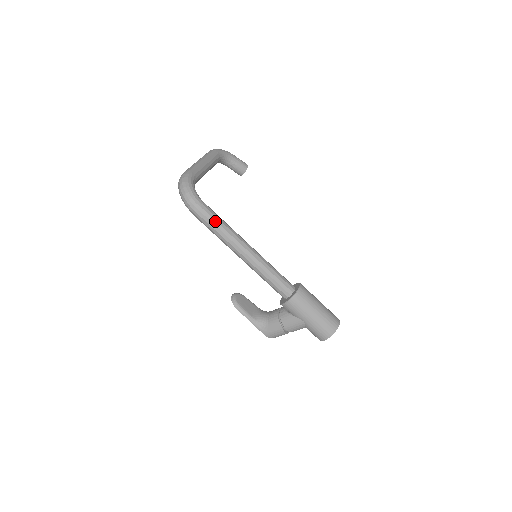
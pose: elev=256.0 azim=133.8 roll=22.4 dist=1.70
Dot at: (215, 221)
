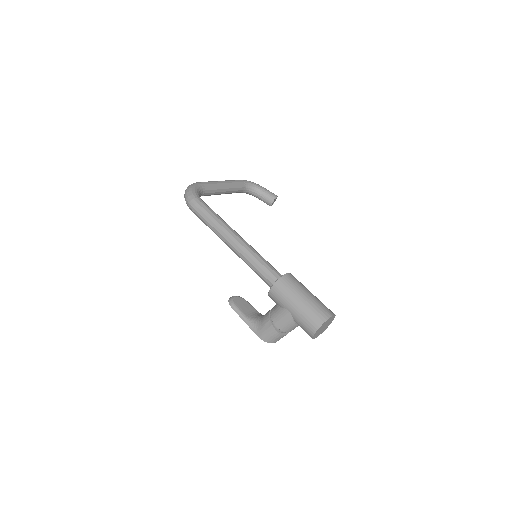
Dot at: (207, 213)
